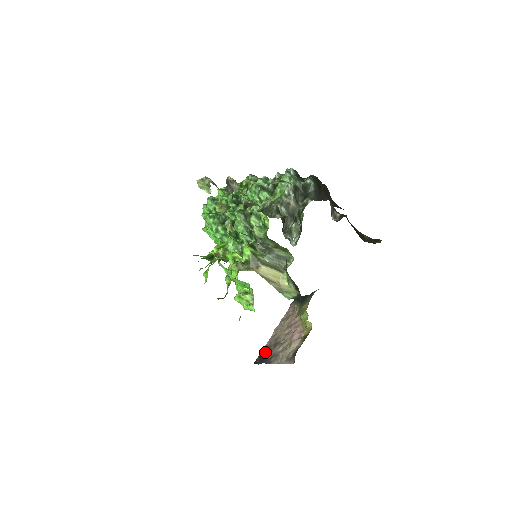
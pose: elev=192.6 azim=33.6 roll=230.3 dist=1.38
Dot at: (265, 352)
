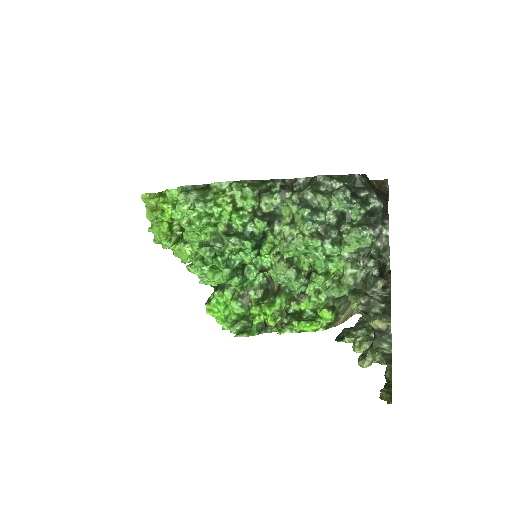
Dot at: occluded
